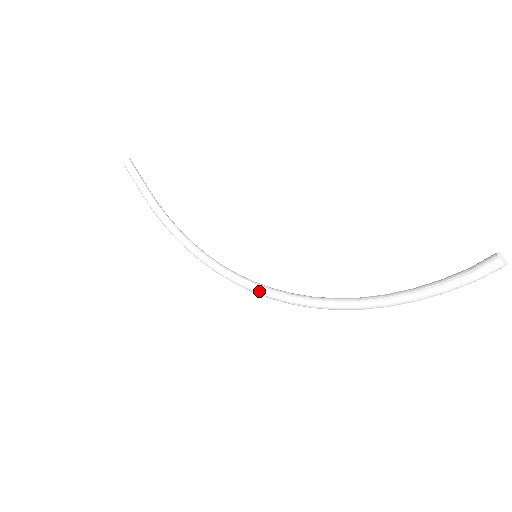
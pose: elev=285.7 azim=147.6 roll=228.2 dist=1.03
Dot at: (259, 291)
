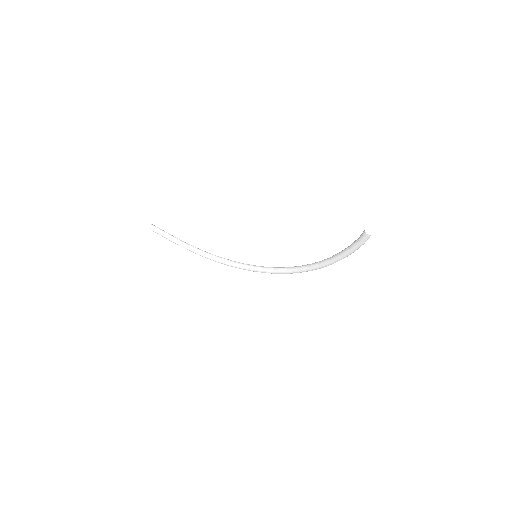
Dot at: occluded
